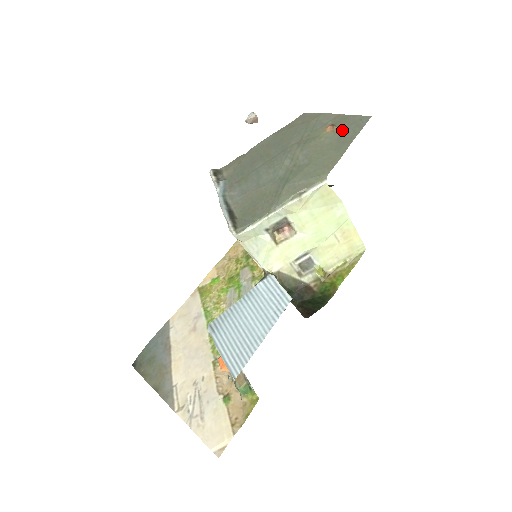
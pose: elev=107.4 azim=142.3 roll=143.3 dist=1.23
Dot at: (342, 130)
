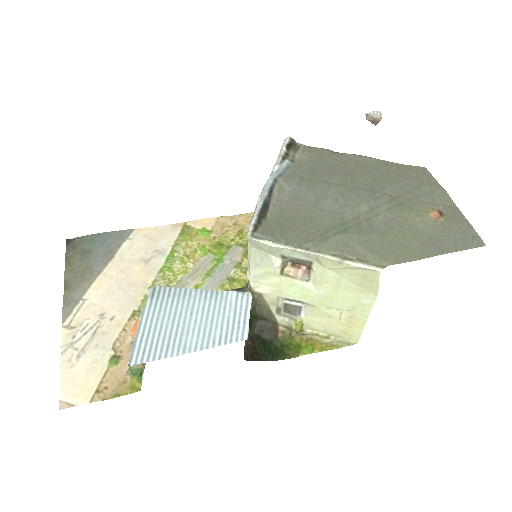
Dot at: (445, 229)
